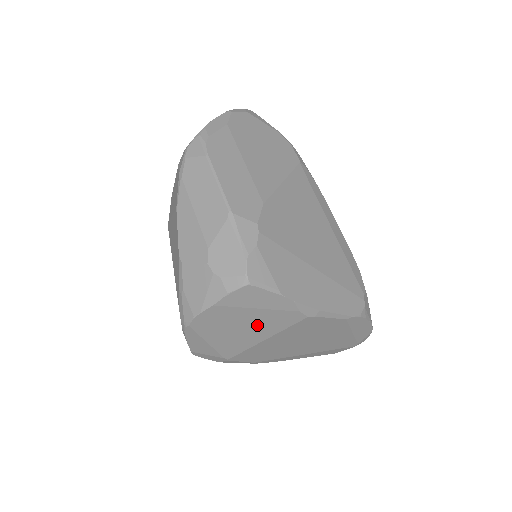
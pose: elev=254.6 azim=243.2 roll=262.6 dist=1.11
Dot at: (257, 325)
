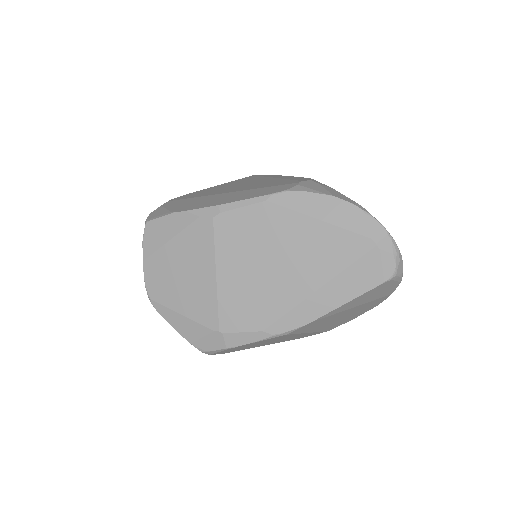
Dot at: (190, 261)
